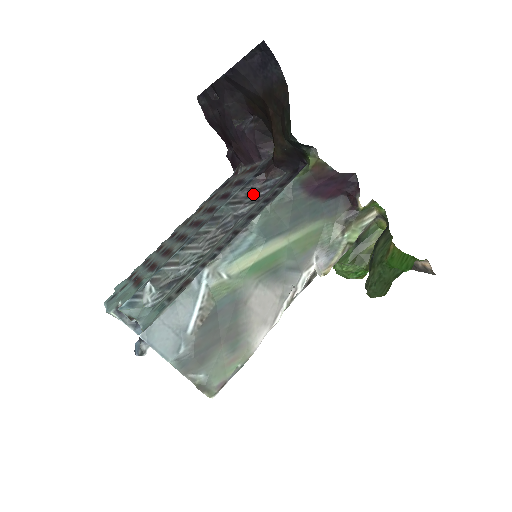
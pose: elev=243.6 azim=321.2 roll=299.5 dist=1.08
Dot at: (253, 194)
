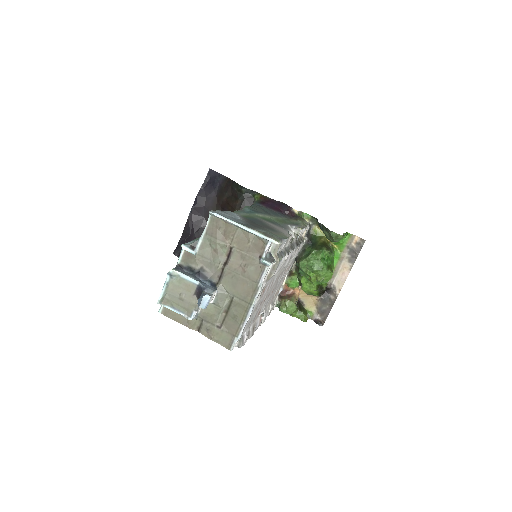
Dot at: occluded
